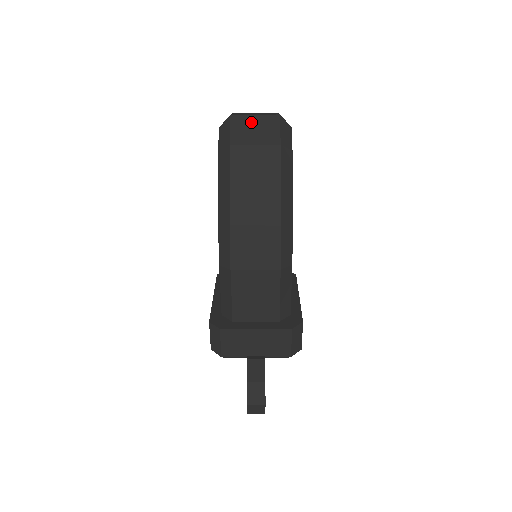
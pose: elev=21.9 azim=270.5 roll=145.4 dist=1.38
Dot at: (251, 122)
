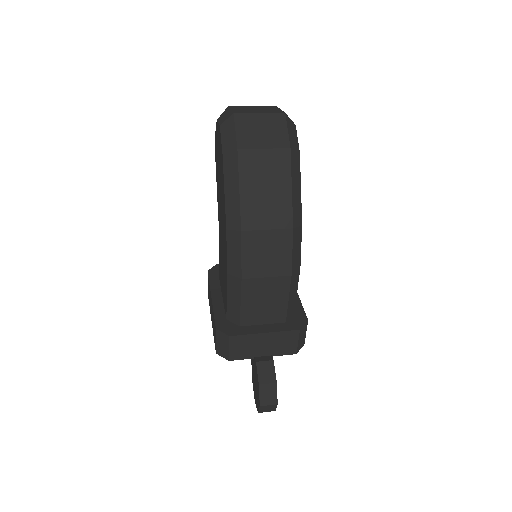
Dot at: (257, 122)
